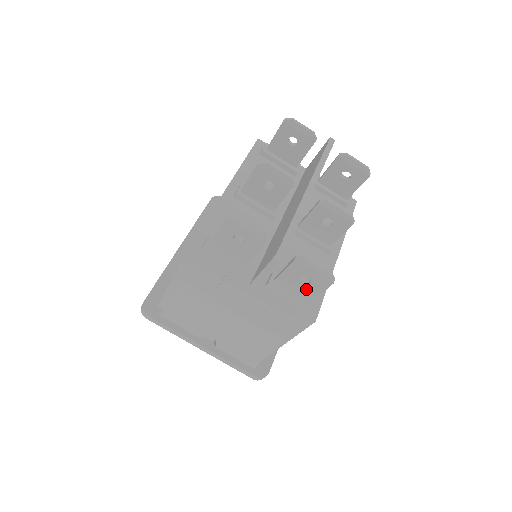
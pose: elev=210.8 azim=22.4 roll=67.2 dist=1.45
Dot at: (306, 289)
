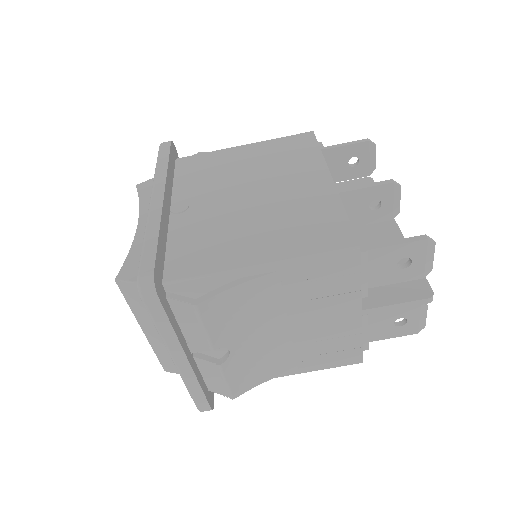
Dot at: (387, 330)
